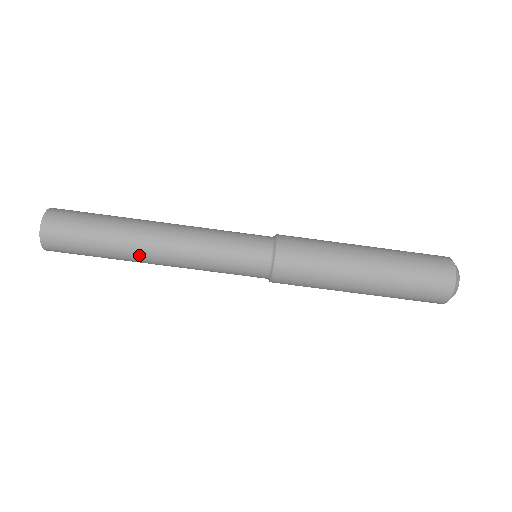
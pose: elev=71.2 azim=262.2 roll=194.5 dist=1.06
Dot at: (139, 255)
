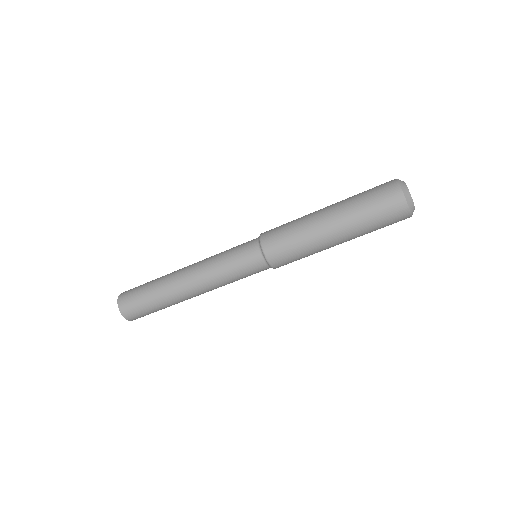
Dot at: (181, 295)
